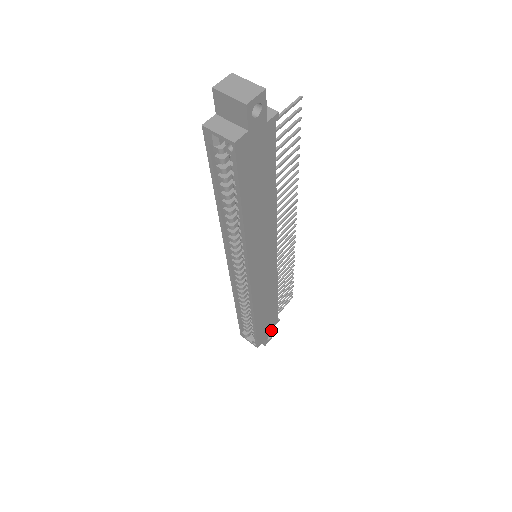
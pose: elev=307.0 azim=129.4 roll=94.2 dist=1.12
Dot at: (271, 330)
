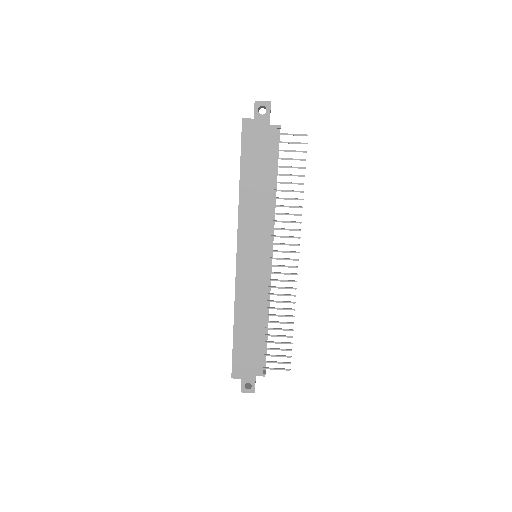
Dot at: (252, 376)
